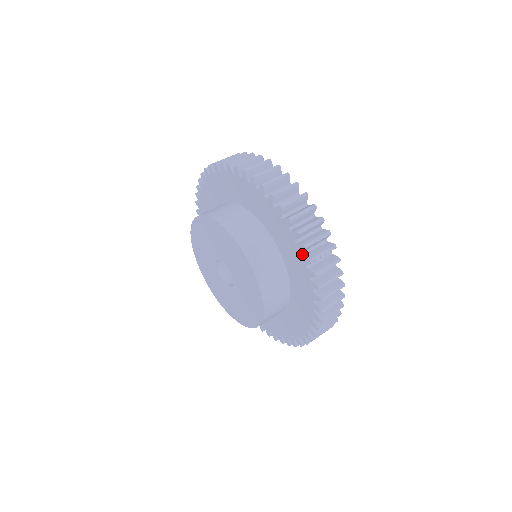
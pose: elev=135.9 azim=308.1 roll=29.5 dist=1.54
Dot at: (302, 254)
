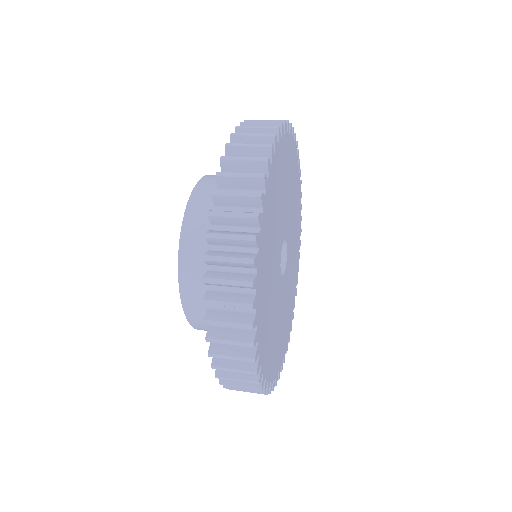
Dot at: occluded
